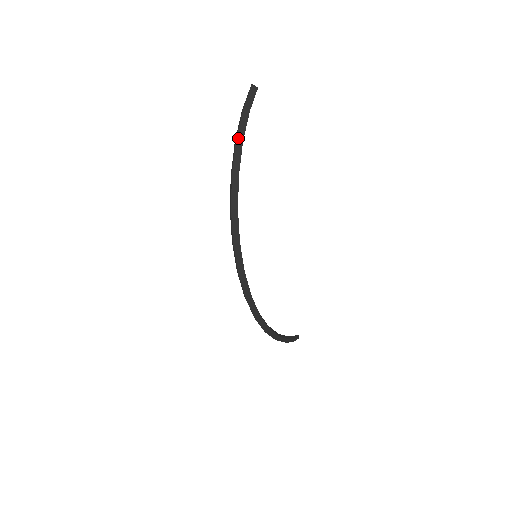
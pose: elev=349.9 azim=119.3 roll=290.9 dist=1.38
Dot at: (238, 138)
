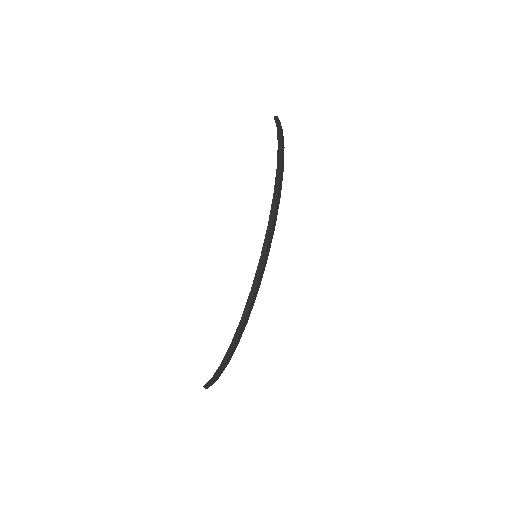
Dot at: (282, 142)
